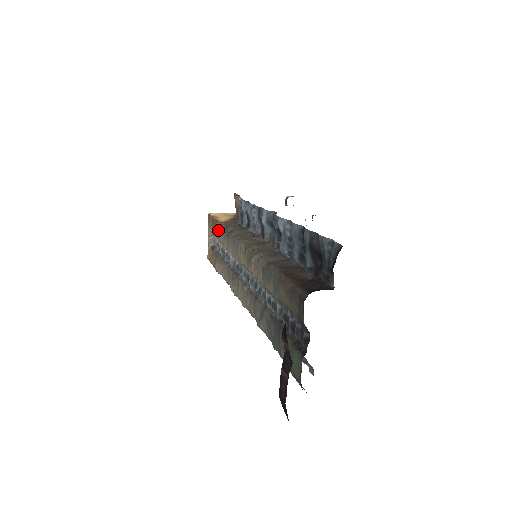
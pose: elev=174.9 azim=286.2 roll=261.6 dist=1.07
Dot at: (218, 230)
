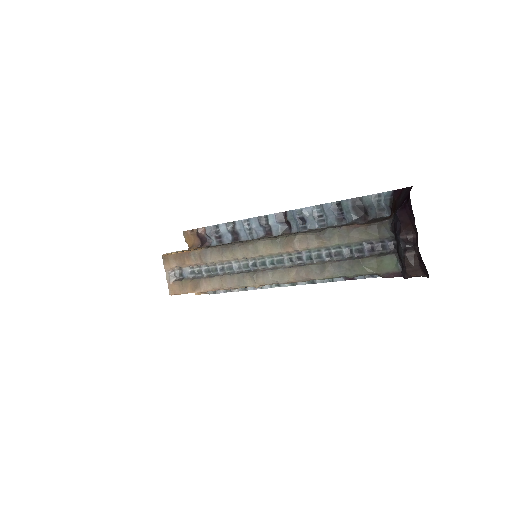
Dot at: (199, 256)
